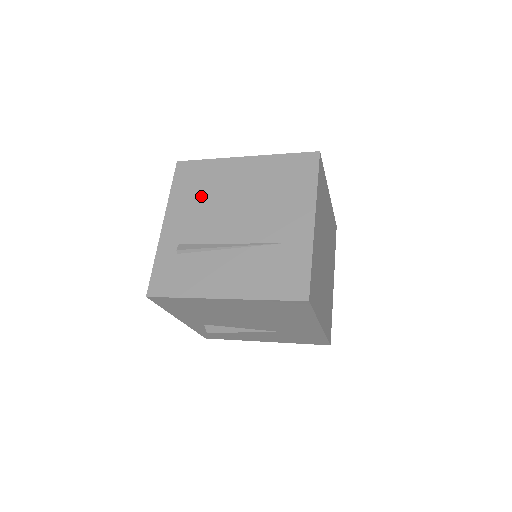
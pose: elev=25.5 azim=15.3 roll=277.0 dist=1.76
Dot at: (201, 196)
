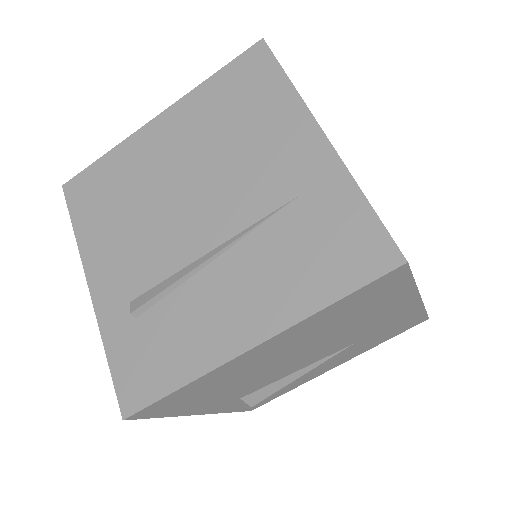
Dot at: (123, 210)
